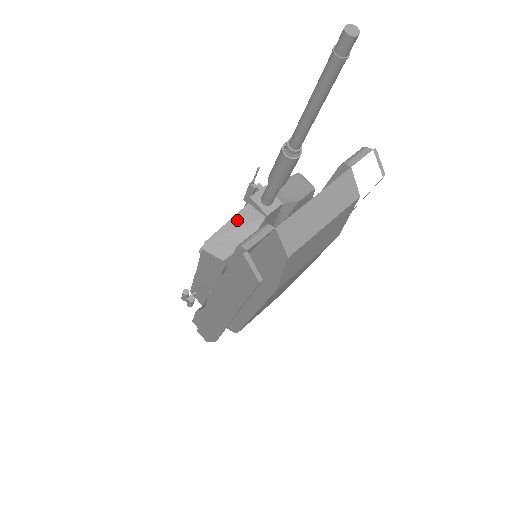
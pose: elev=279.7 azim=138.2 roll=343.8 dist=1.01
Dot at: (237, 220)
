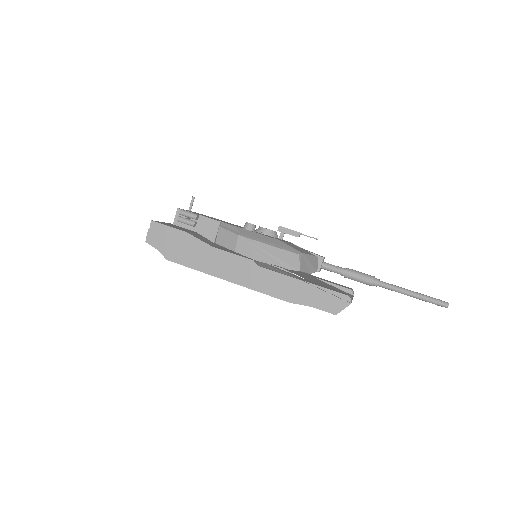
Dot at: (312, 259)
